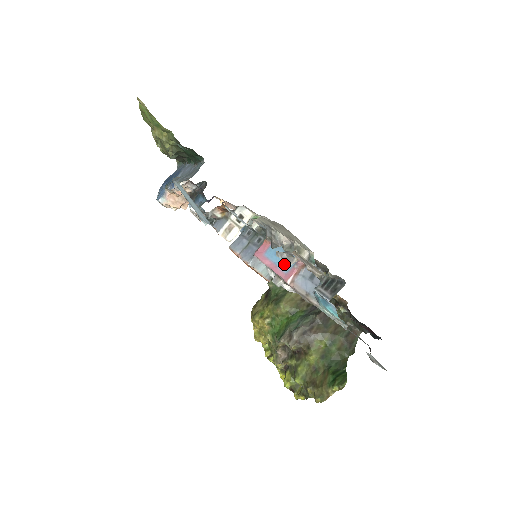
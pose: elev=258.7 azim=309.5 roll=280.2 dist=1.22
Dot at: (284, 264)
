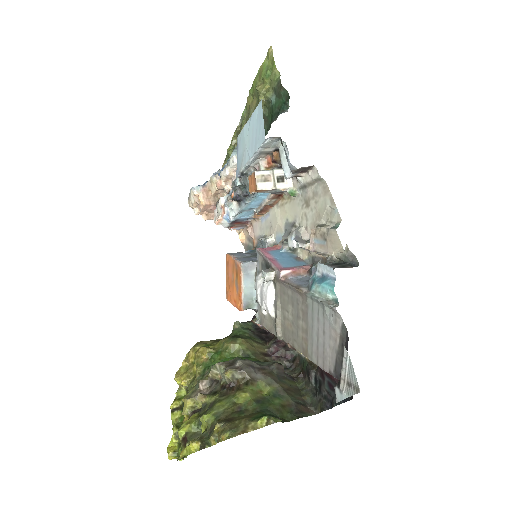
Dot at: (295, 239)
